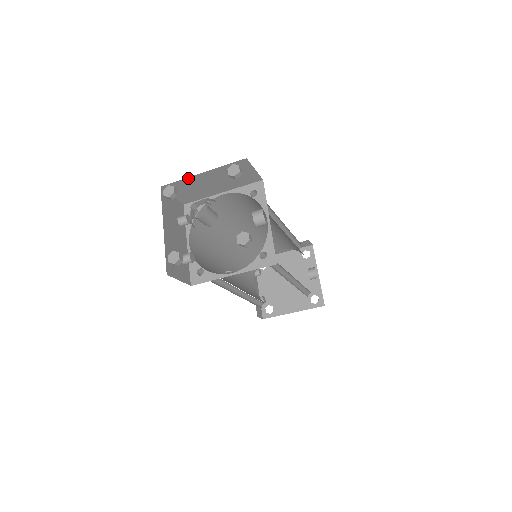
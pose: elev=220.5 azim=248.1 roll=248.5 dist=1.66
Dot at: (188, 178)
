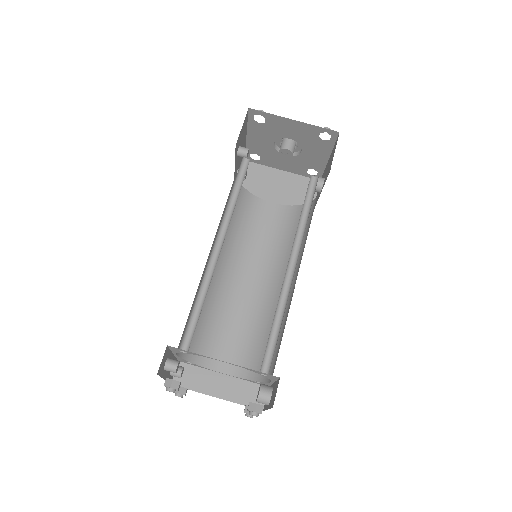
Dot at: (269, 168)
